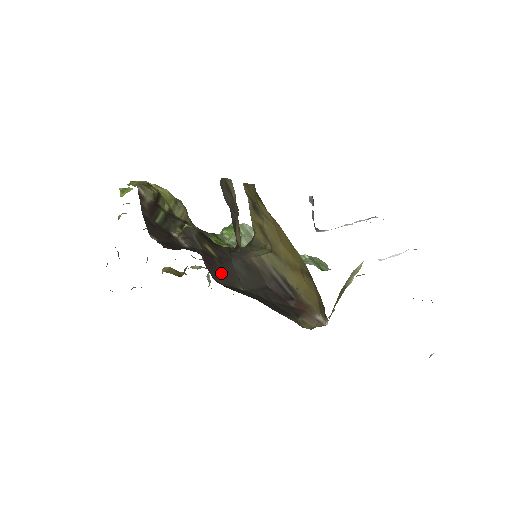
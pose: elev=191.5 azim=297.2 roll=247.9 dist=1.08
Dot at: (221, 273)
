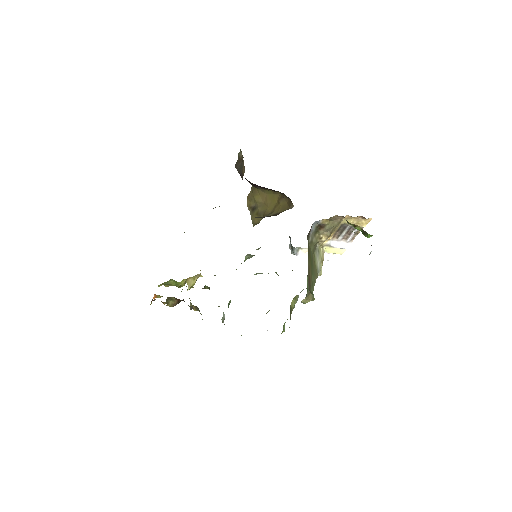
Dot at: occluded
